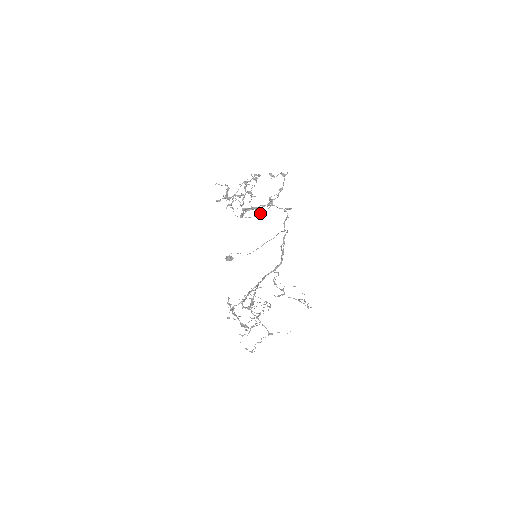
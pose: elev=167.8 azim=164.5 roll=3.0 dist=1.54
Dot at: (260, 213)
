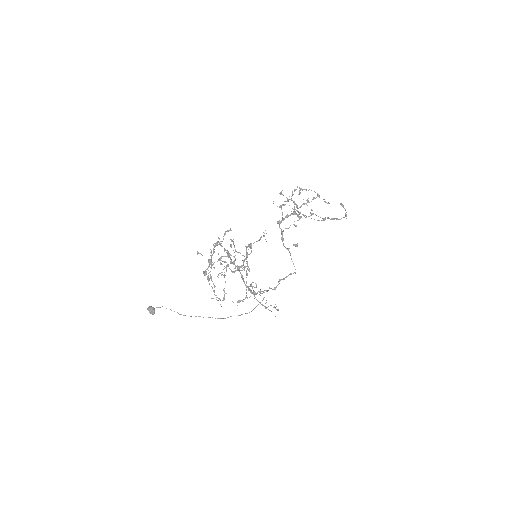
Dot at: occluded
